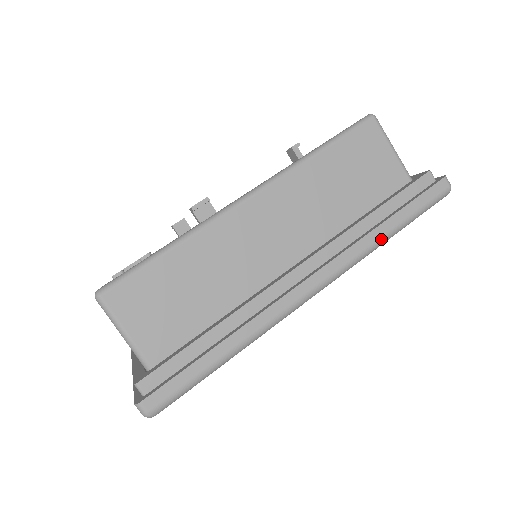
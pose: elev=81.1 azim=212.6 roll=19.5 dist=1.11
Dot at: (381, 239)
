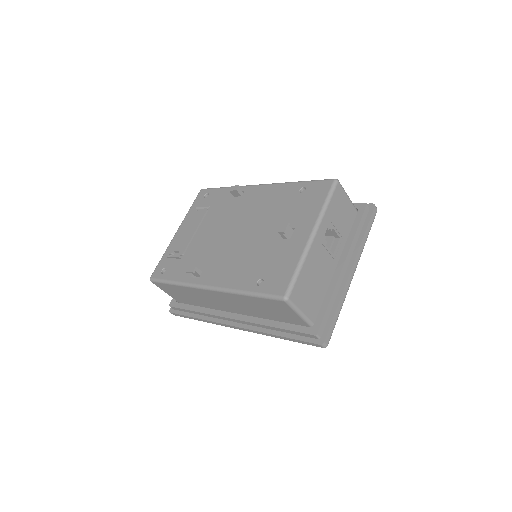
Dot at: occluded
